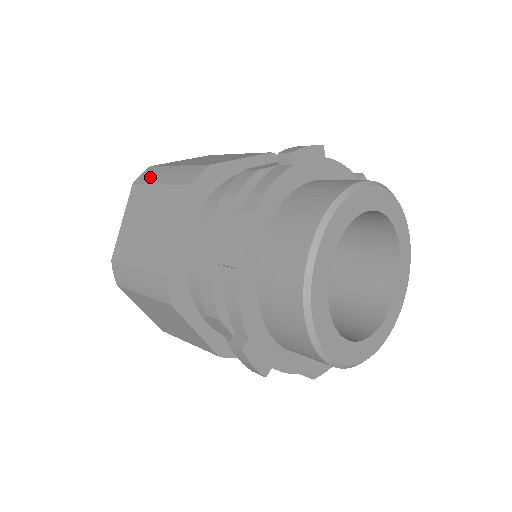
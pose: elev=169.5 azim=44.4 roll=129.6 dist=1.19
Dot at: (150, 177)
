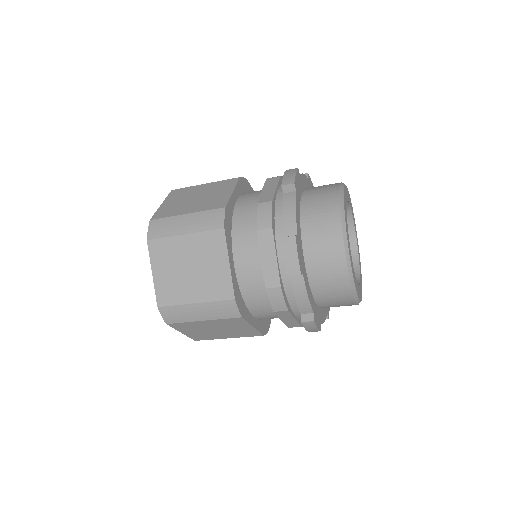
Dot at: occluded
